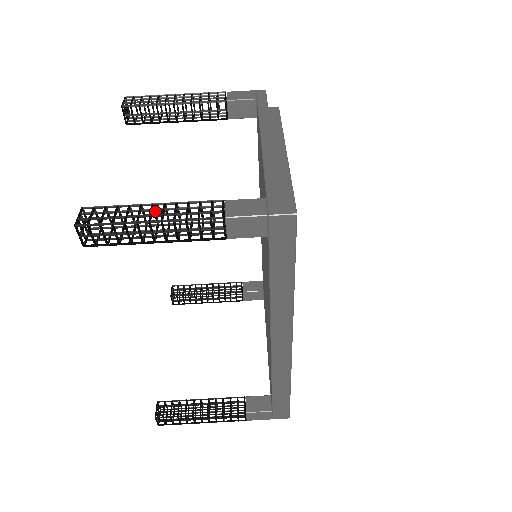
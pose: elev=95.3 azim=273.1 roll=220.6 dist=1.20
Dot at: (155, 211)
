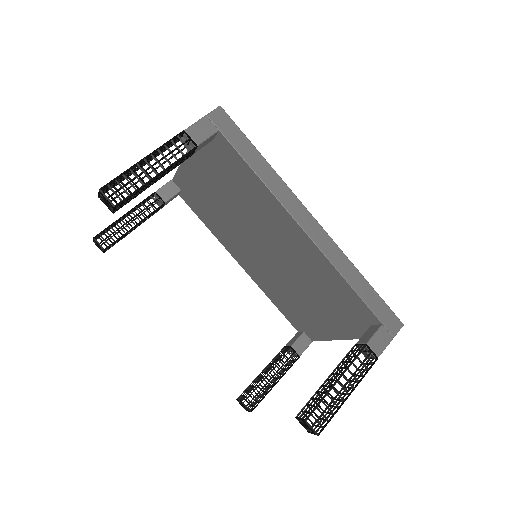
Dot at: (146, 172)
